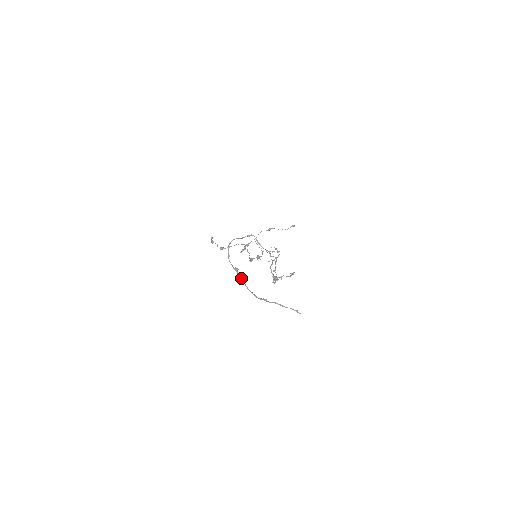
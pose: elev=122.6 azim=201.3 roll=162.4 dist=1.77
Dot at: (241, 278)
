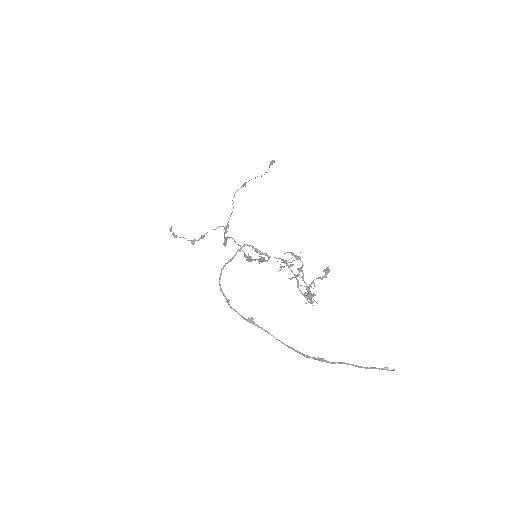
Dot at: occluded
